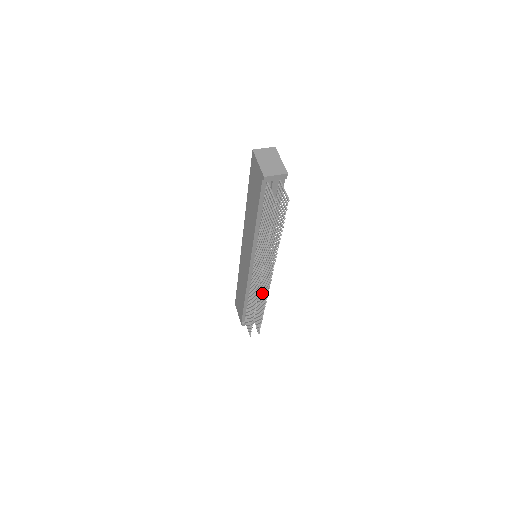
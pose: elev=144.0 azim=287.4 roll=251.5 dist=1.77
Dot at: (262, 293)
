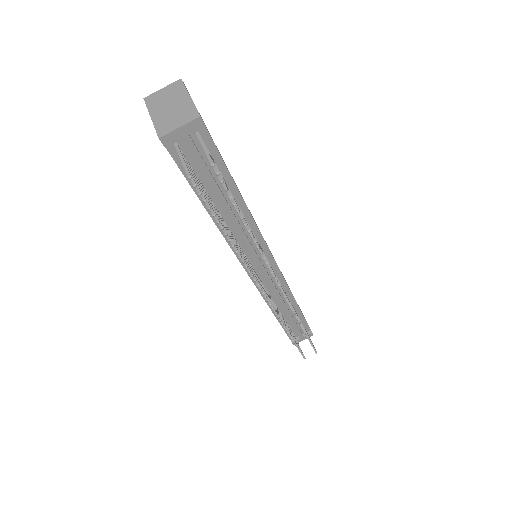
Dot at: occluded
